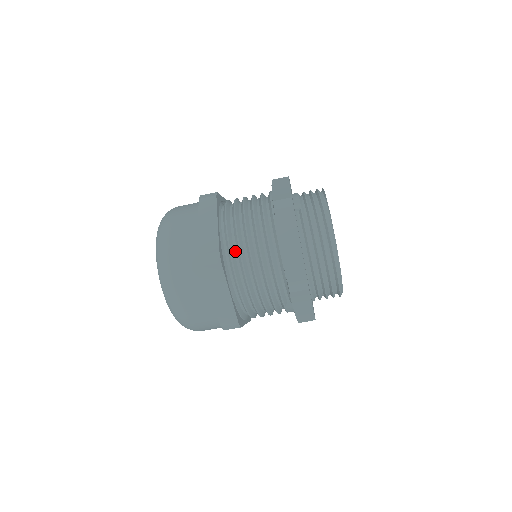
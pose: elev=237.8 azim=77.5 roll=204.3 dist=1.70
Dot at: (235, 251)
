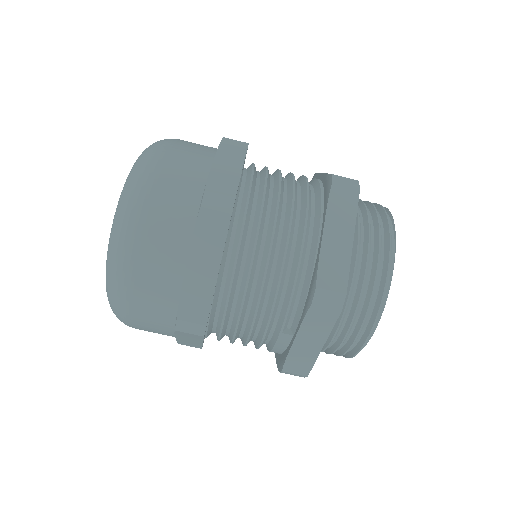
Dot at: (251, 215)
